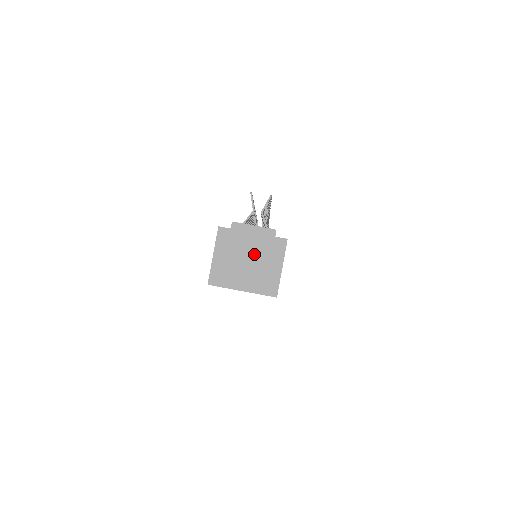
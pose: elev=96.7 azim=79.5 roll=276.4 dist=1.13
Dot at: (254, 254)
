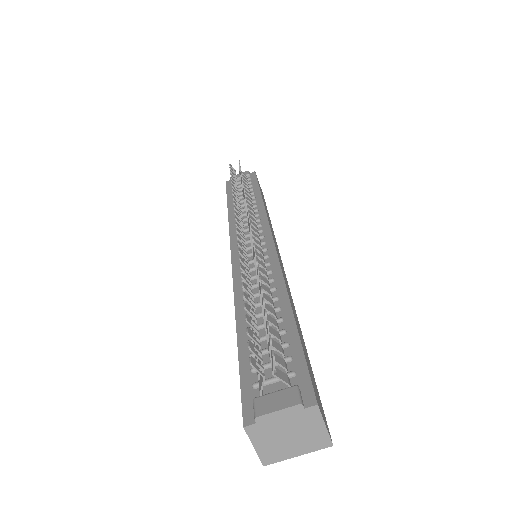
Dot at: (292, 429)
